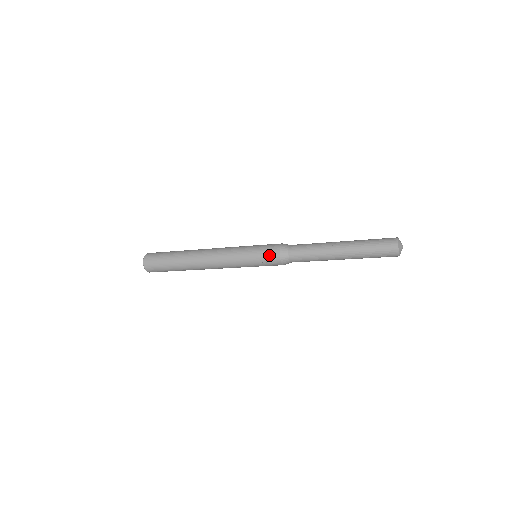
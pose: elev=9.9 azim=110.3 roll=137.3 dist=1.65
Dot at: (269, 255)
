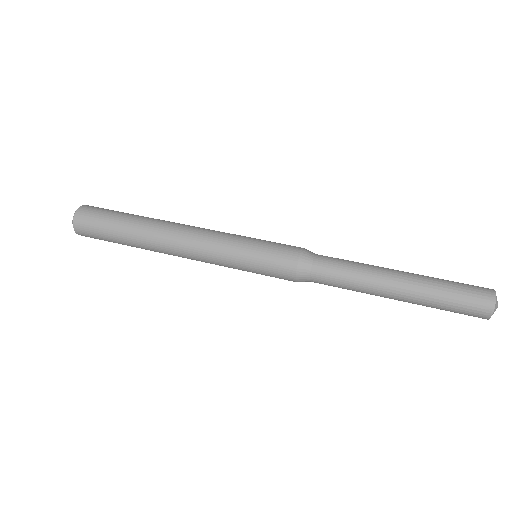
Dot at: occluded
